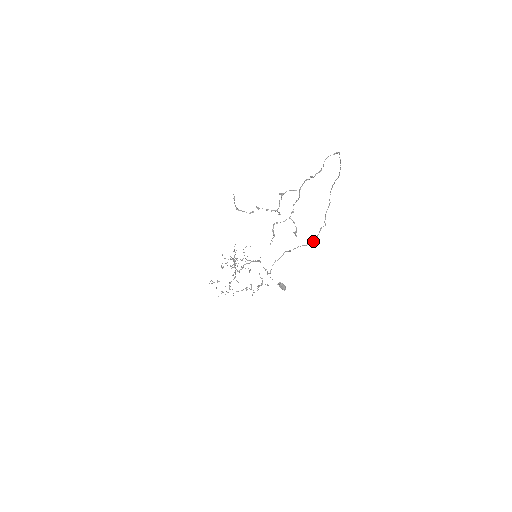
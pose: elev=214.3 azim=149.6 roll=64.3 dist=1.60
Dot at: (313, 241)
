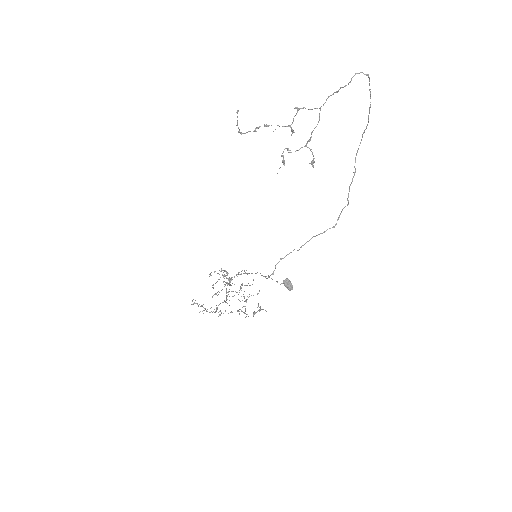
Dot at: (332, 227)
